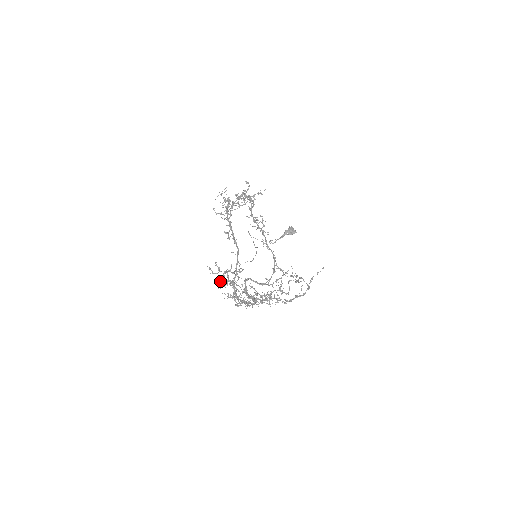
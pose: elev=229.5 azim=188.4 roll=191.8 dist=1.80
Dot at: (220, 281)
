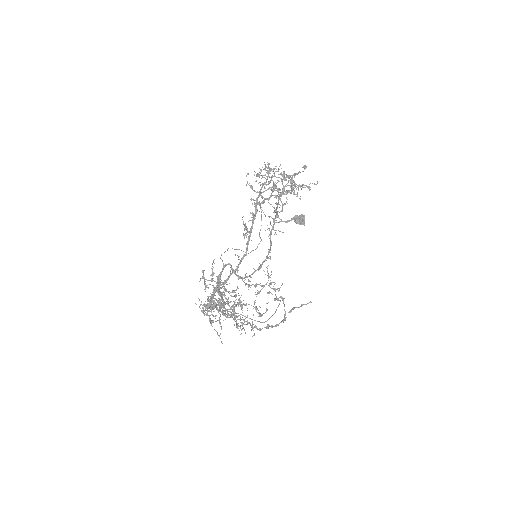
Dot at: (208, 305)
